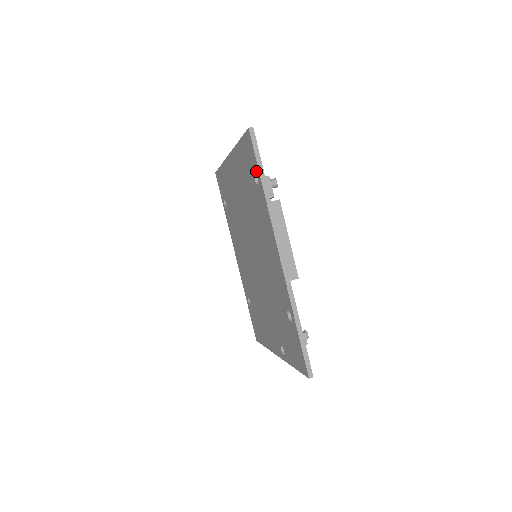
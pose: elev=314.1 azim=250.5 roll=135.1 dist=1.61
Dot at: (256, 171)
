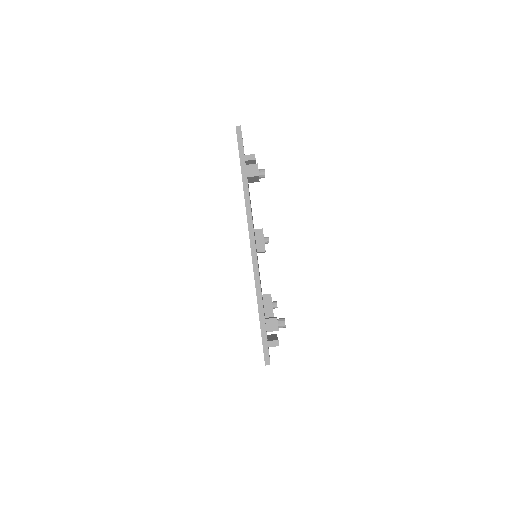
Dot at: occluded
